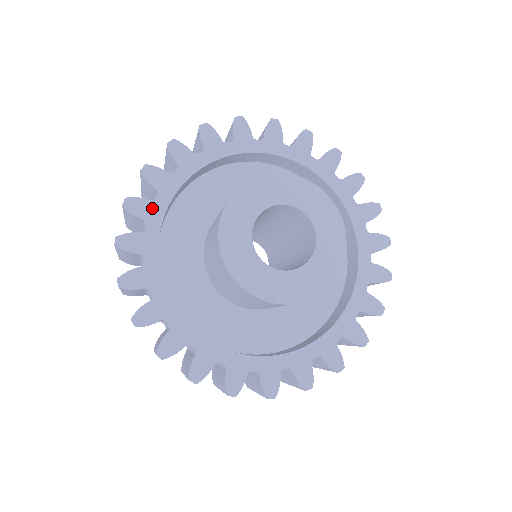
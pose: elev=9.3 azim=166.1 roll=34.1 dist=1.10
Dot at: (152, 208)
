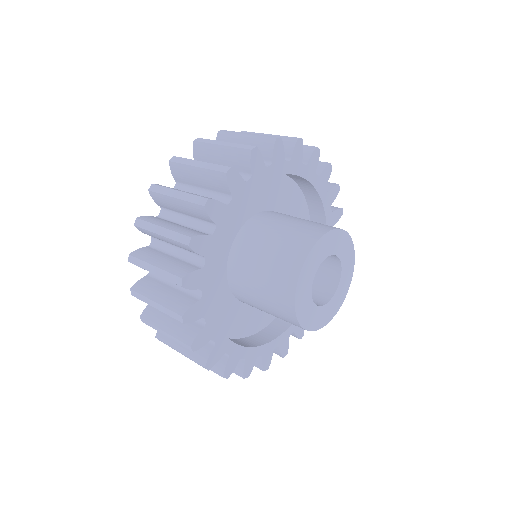
Dot at: (203, 275)
